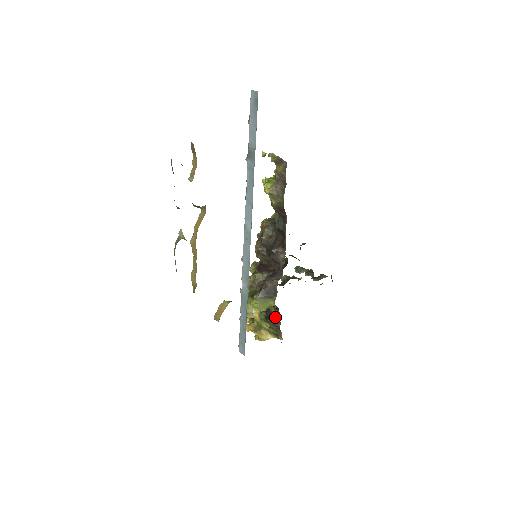
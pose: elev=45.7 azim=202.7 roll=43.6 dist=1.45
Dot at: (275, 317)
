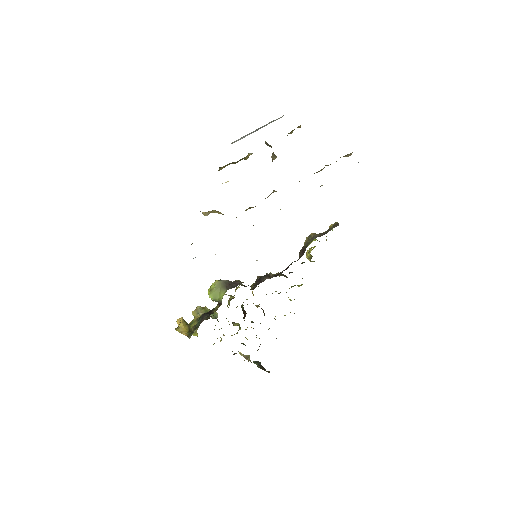
Dot at: (209, 315)
